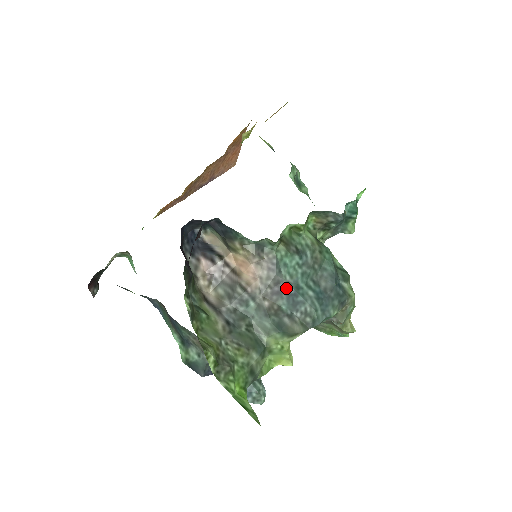
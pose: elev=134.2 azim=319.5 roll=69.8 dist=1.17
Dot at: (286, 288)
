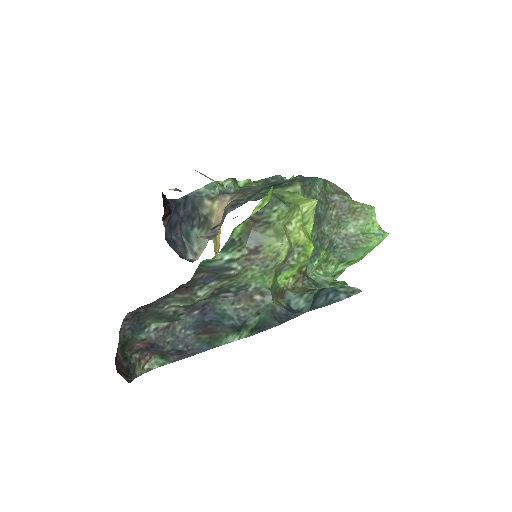
Dot at: (264, 188)
